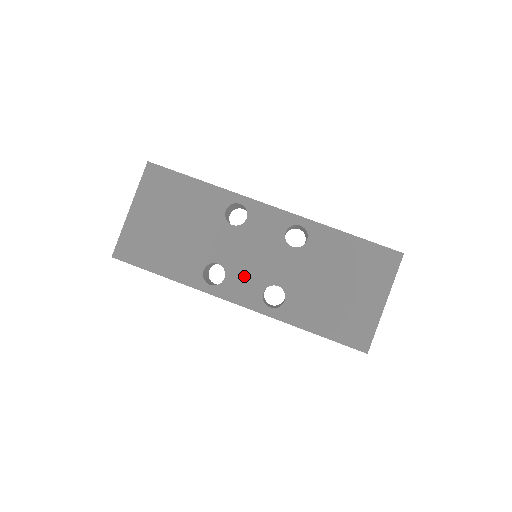
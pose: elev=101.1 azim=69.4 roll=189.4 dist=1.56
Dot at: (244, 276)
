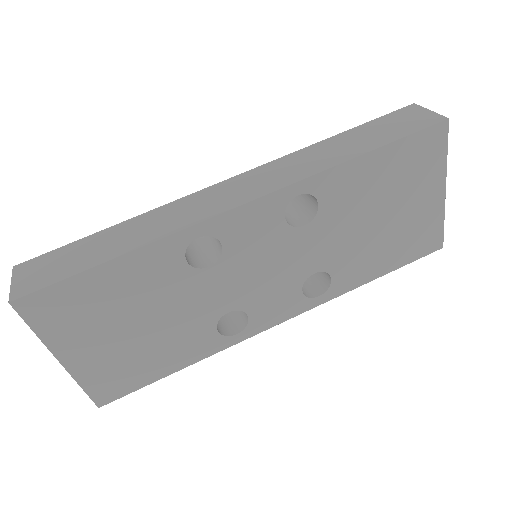
Dot at: (269, 297)
